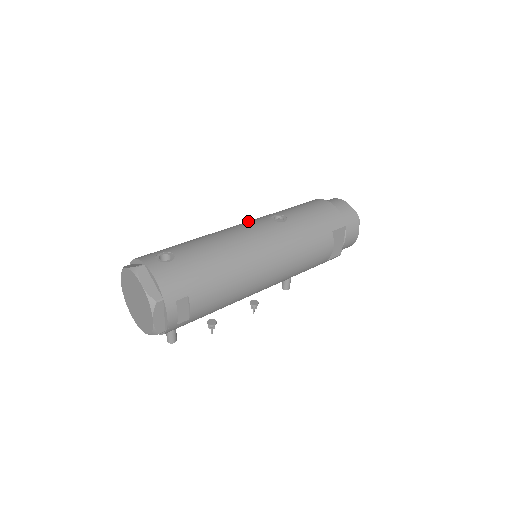
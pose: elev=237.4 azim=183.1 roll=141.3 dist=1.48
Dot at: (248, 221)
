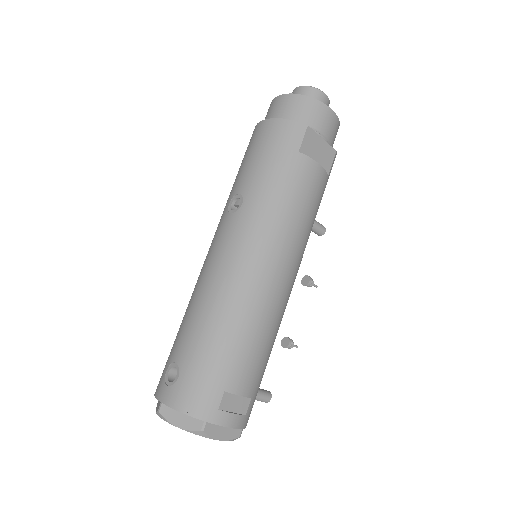
Dot at: occluded
